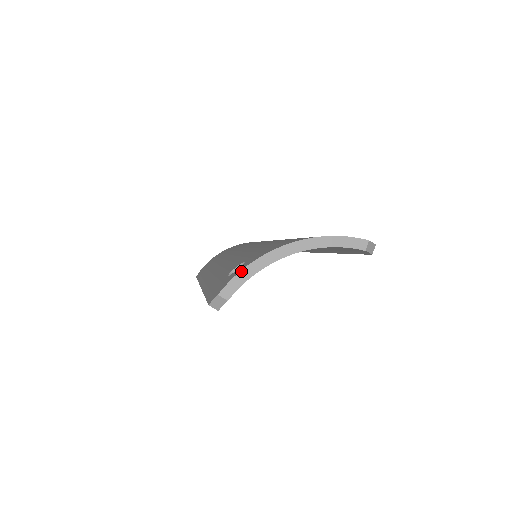
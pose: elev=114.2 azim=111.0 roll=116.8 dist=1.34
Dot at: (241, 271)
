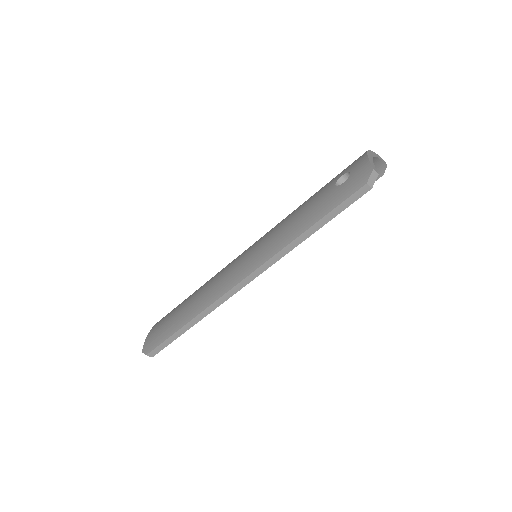
Dot at: (369, 158)
